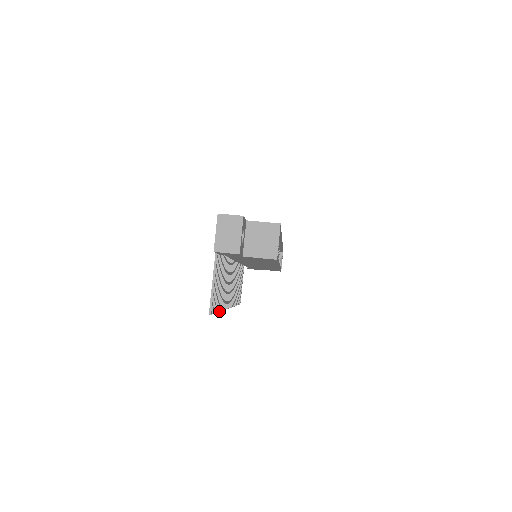
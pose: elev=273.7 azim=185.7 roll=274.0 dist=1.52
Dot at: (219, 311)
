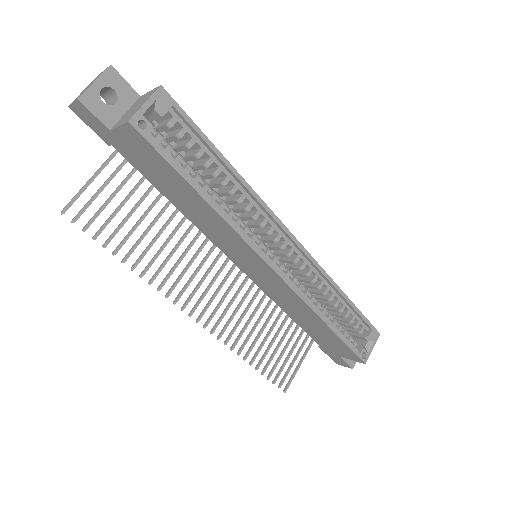
Dot at: (122, 261)
